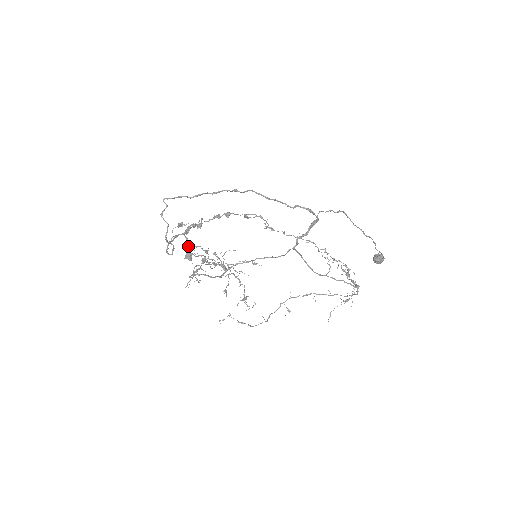
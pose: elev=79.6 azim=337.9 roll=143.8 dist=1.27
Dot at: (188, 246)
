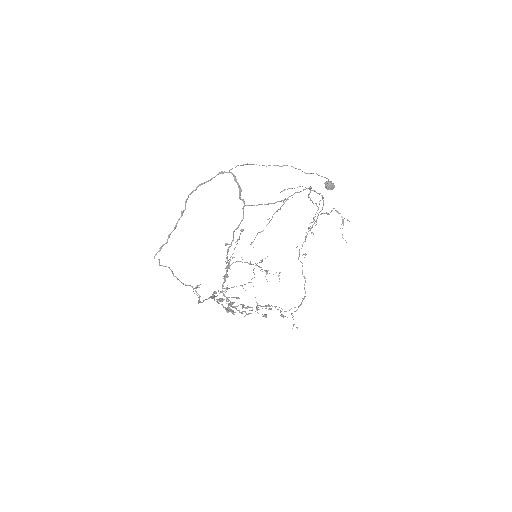
Dot at: occluded
